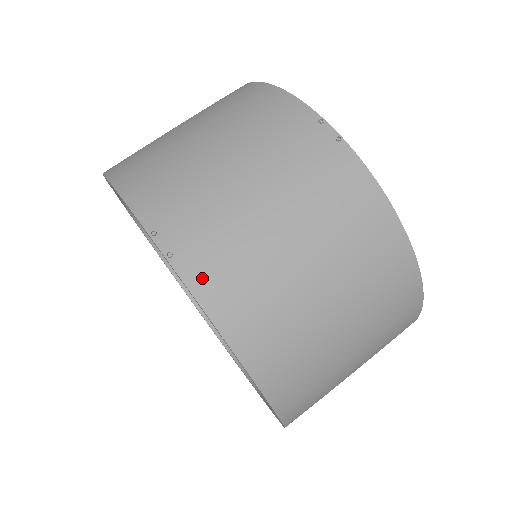
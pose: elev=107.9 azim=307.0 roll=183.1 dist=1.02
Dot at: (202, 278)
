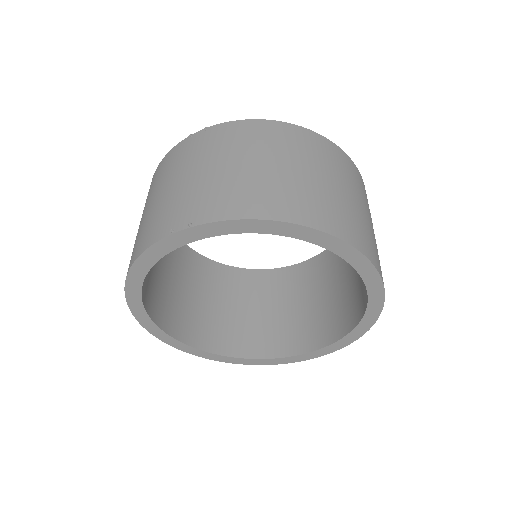
Dot at: (217, 212)
